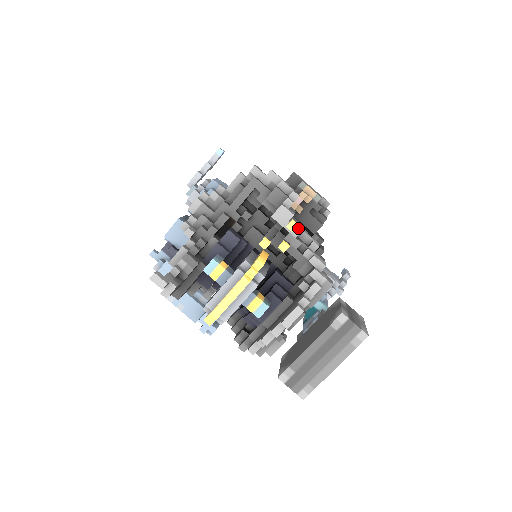
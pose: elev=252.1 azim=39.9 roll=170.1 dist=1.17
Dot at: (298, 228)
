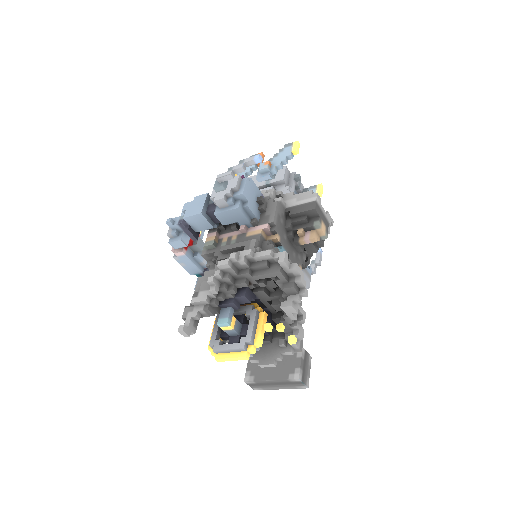
Dot at: (296, 313)
